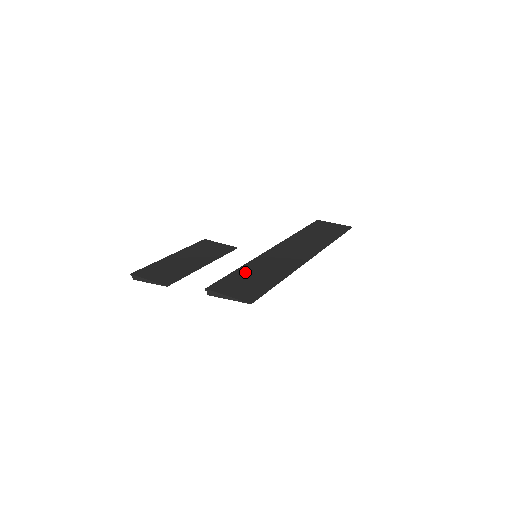
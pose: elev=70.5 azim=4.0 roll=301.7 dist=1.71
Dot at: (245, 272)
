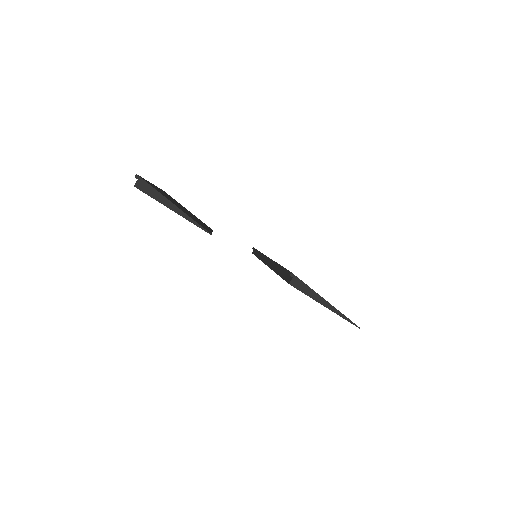
Dot at: occluded
